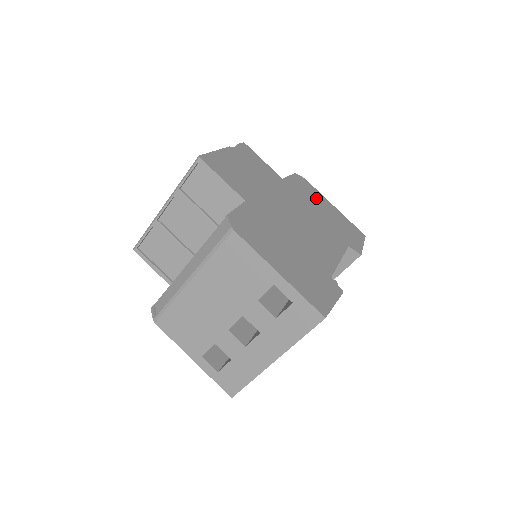
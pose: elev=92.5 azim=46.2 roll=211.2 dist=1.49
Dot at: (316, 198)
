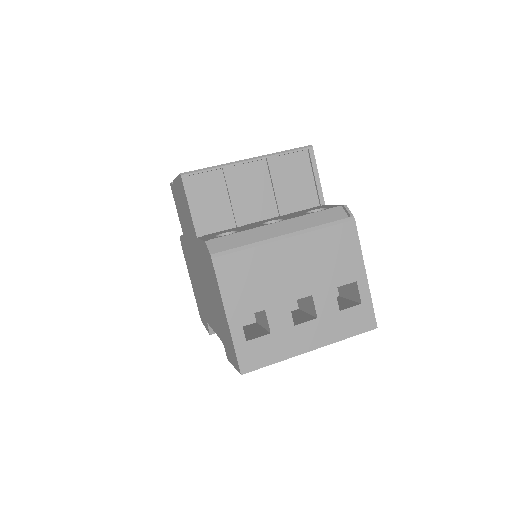
Dot at: occluded
